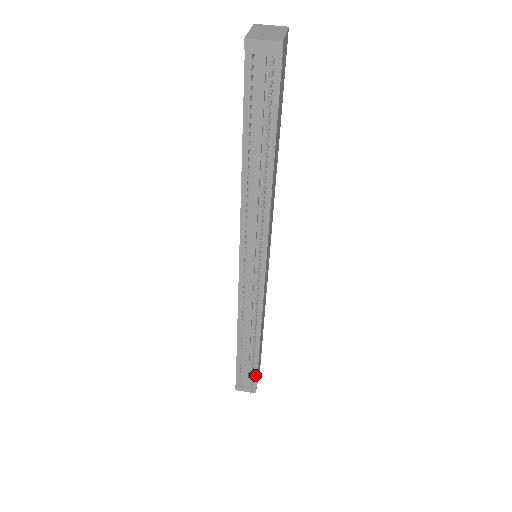
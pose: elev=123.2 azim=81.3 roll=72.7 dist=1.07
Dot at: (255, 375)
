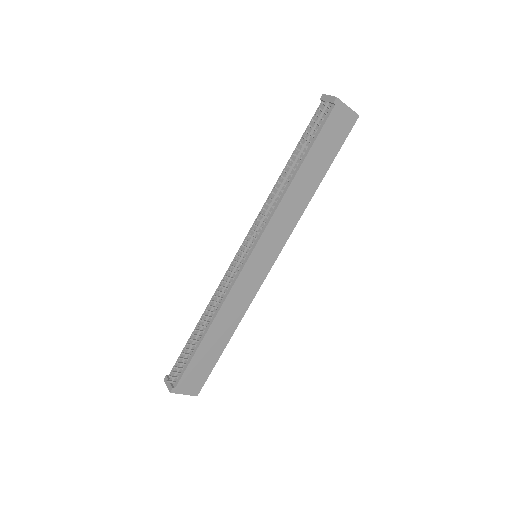
Dot at: (183, 371)
